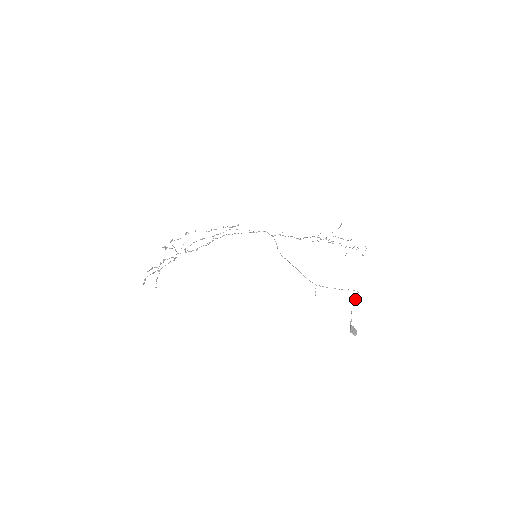
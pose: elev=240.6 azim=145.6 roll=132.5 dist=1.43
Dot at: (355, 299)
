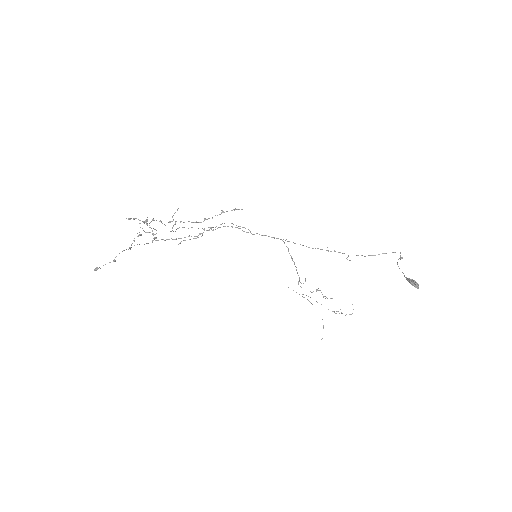
Dot at: (399, 258)
